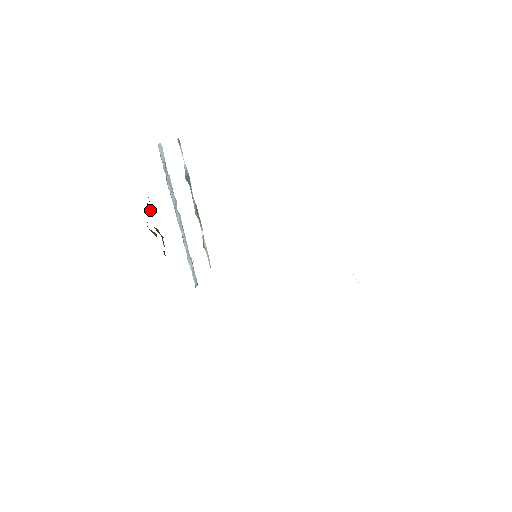
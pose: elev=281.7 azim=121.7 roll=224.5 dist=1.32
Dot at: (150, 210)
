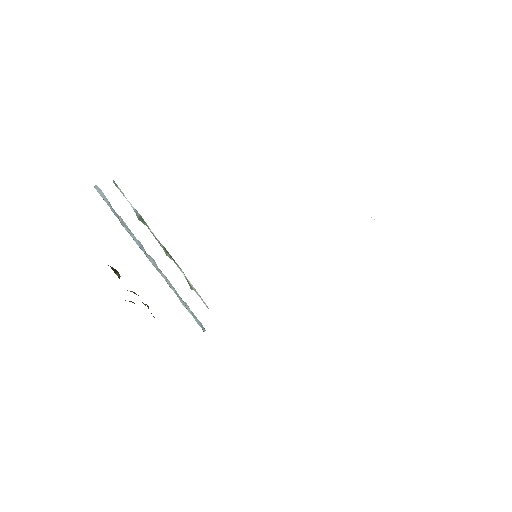
Dot at: (115, 272)
